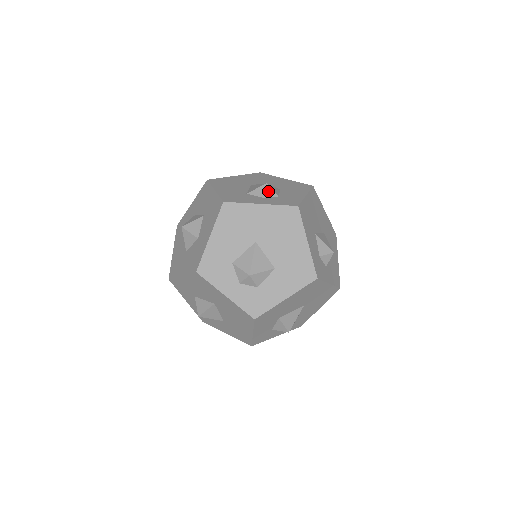
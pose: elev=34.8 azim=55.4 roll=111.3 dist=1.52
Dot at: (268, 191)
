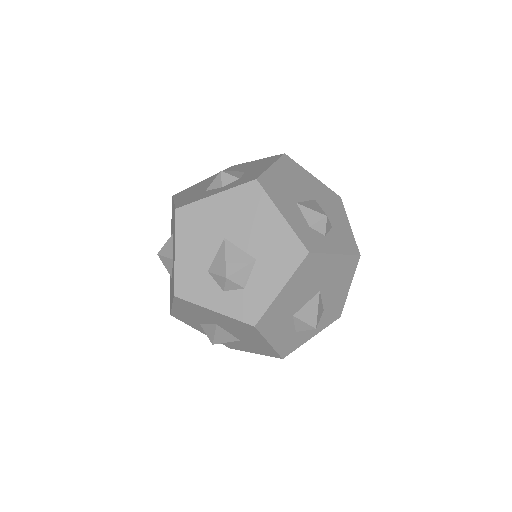
Dot at: (229, 285)
